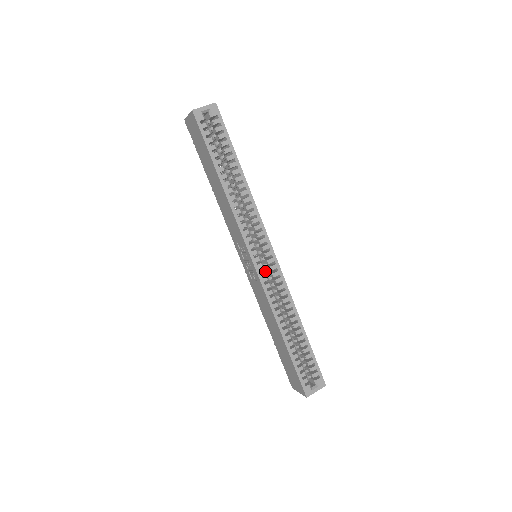
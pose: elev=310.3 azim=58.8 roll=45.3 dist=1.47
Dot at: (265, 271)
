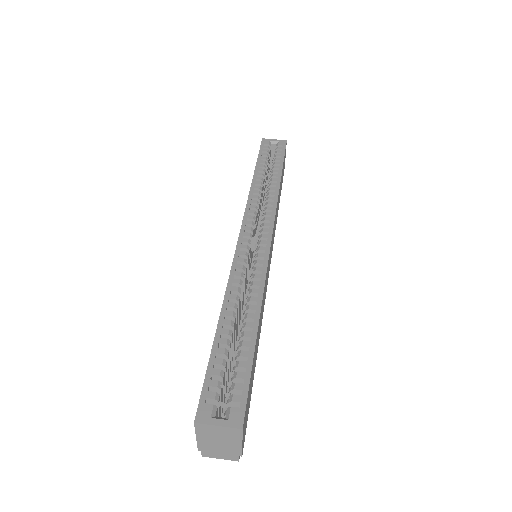
Dot at: (249, 248)
